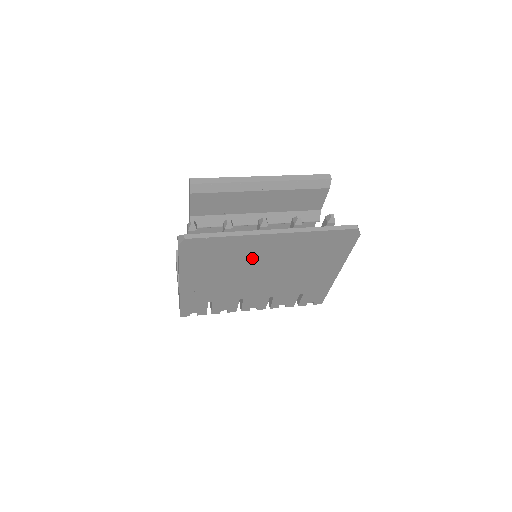
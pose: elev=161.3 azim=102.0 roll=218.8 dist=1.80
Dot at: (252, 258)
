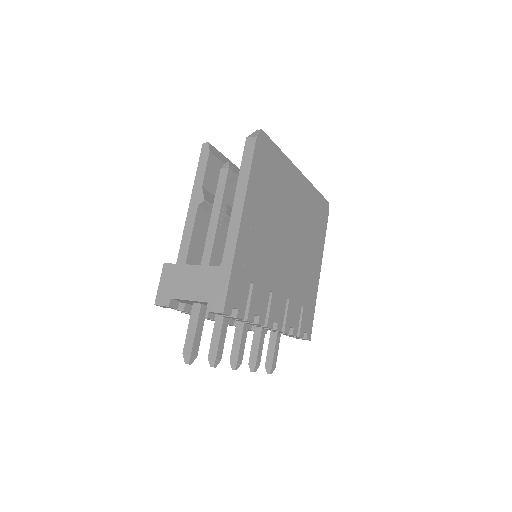
Dot at: (287, 202)
